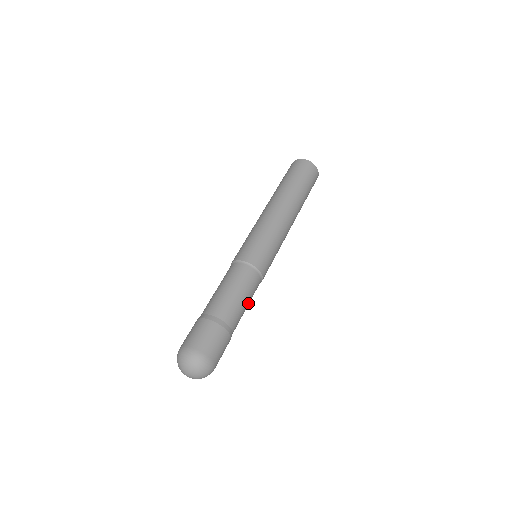
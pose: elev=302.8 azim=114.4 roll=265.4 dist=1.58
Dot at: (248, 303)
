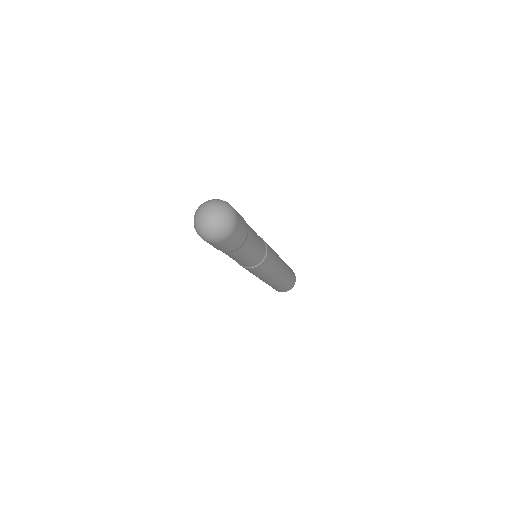
Dot at: (257, 247)
